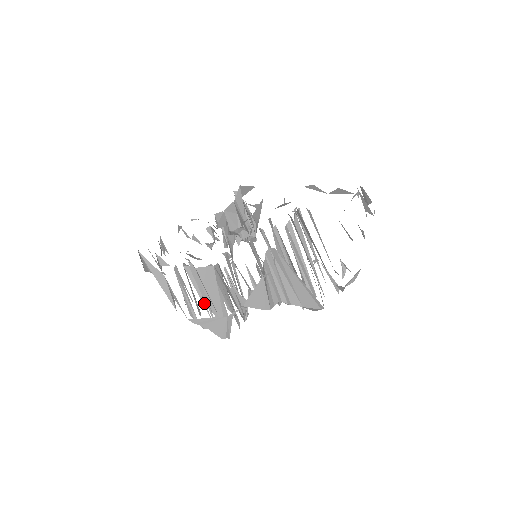
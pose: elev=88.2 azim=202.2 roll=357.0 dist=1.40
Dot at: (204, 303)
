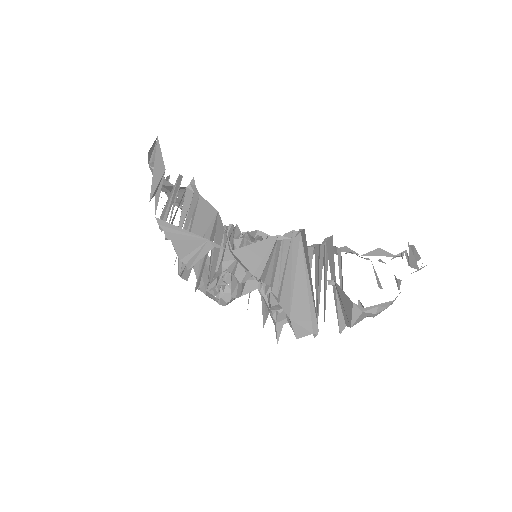
Dot at: occluded
